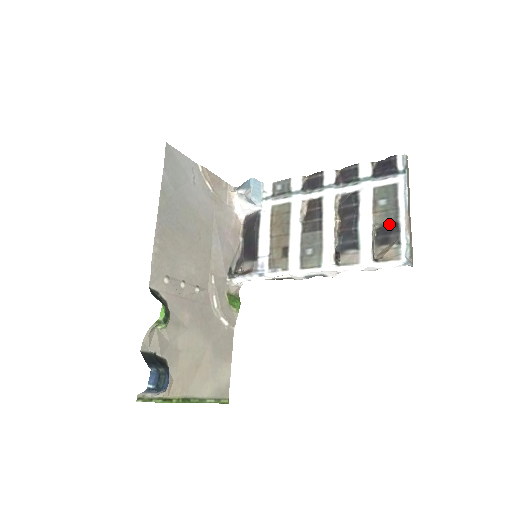
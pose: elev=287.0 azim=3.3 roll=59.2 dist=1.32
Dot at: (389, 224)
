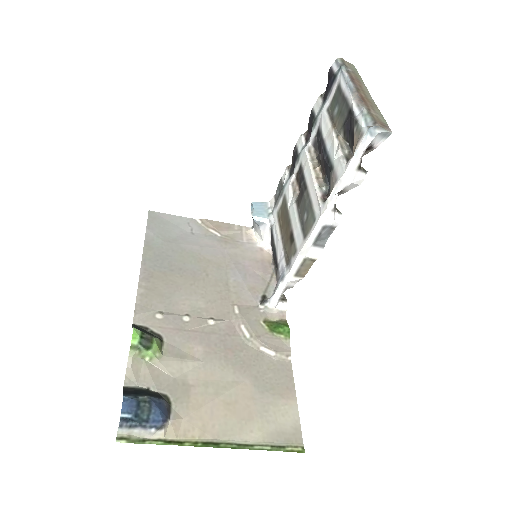
Dot at: (346, 119)
